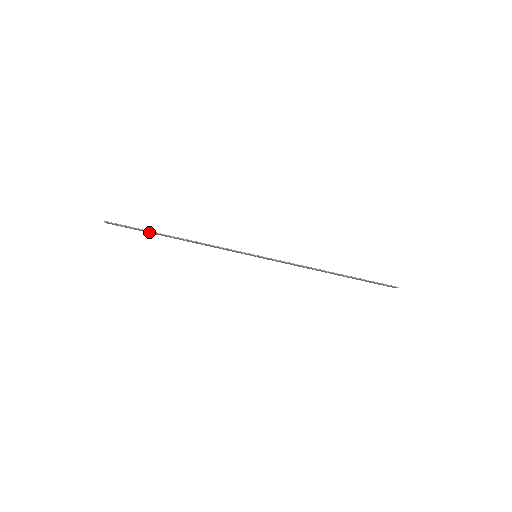
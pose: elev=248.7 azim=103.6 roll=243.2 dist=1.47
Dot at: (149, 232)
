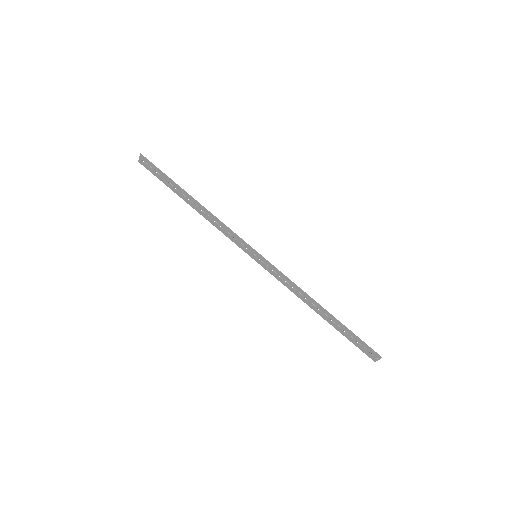
Dot at: (171, 186)
